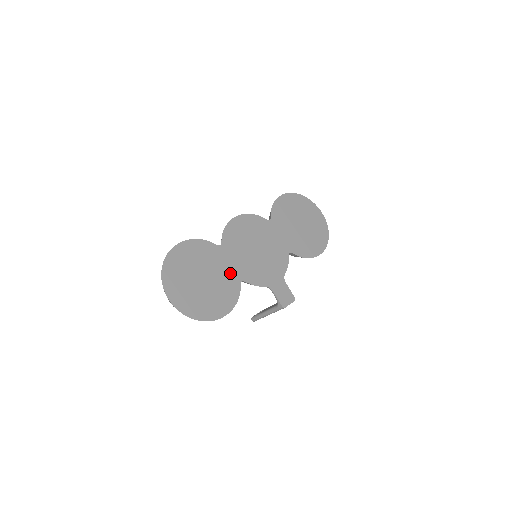
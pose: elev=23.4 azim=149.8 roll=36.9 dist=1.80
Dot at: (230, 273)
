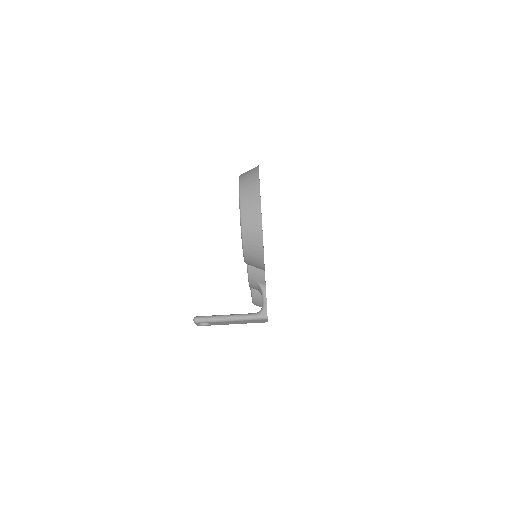
Dot at: occluded
